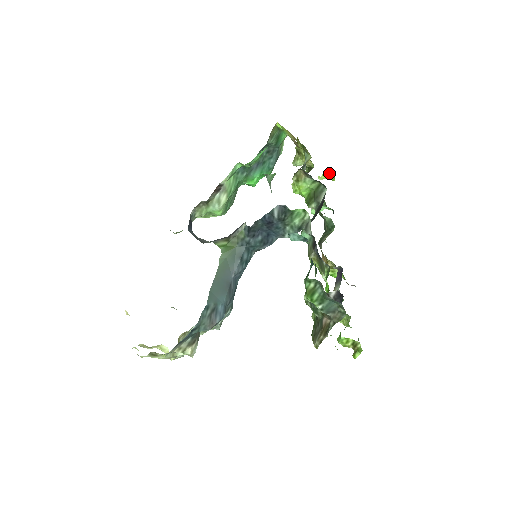
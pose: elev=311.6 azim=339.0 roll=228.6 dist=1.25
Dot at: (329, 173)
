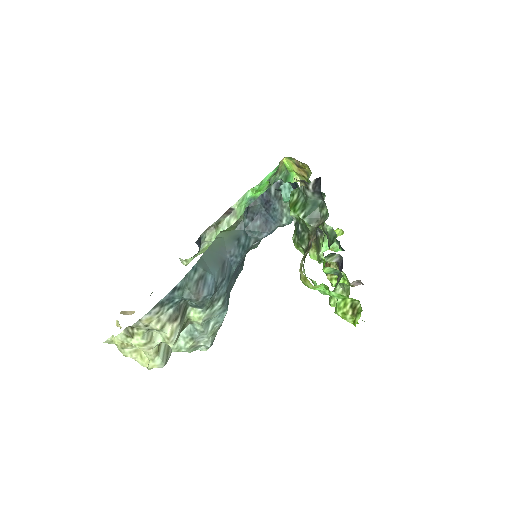
Dot at: (338, 230)
